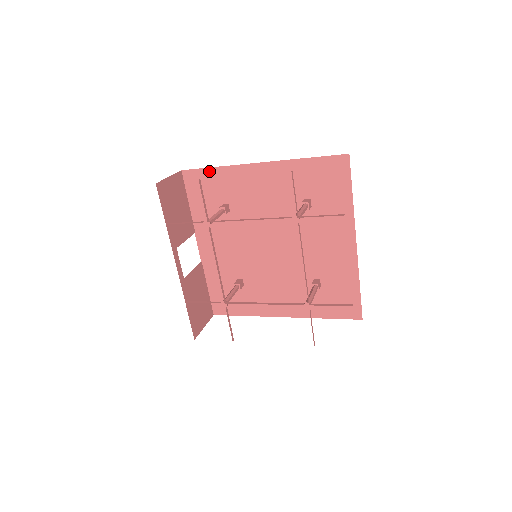
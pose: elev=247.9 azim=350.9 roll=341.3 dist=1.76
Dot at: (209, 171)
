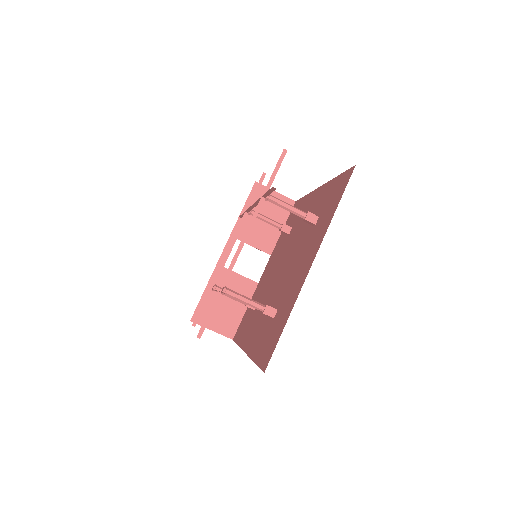
Dot at: (302, 200)
